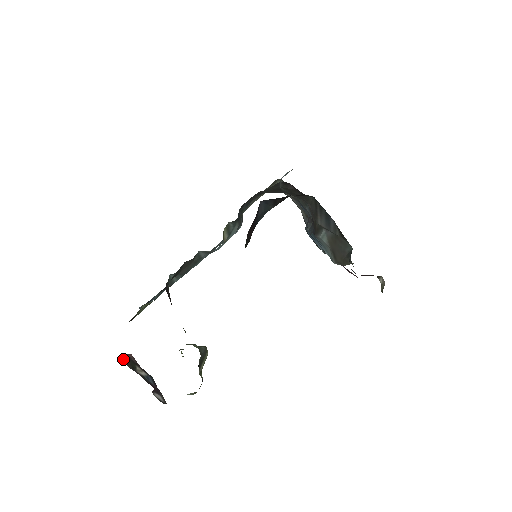
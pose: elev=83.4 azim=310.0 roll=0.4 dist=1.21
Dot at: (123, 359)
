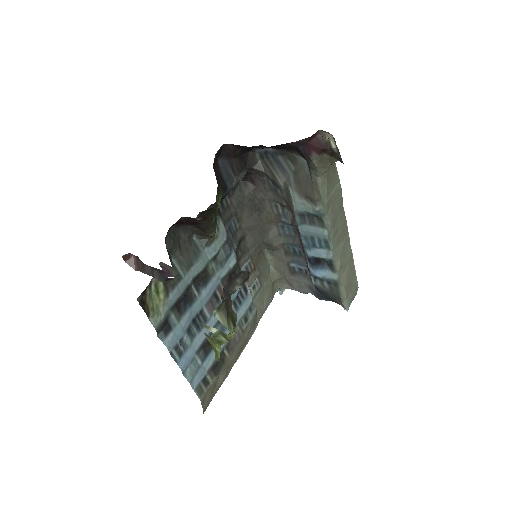
Dot at: (125, 258)
